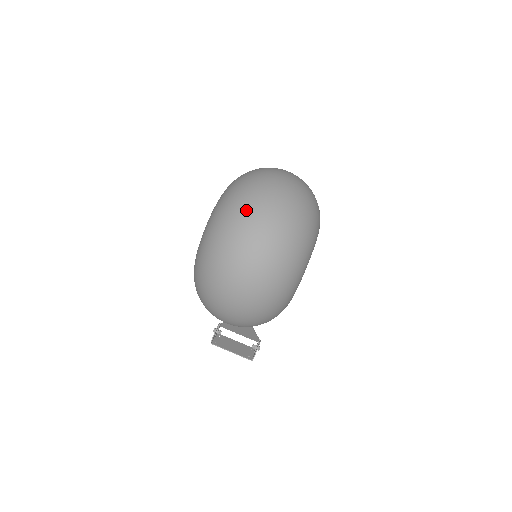
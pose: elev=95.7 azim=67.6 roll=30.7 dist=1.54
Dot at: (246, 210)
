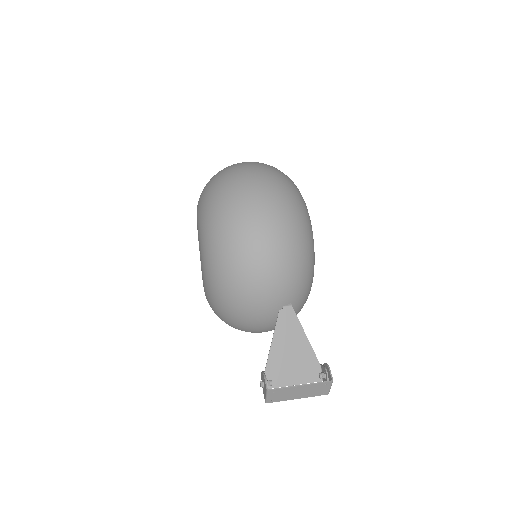
Dot at: occluded
